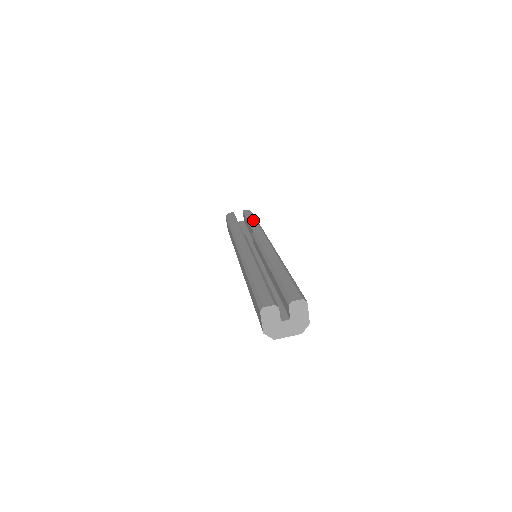
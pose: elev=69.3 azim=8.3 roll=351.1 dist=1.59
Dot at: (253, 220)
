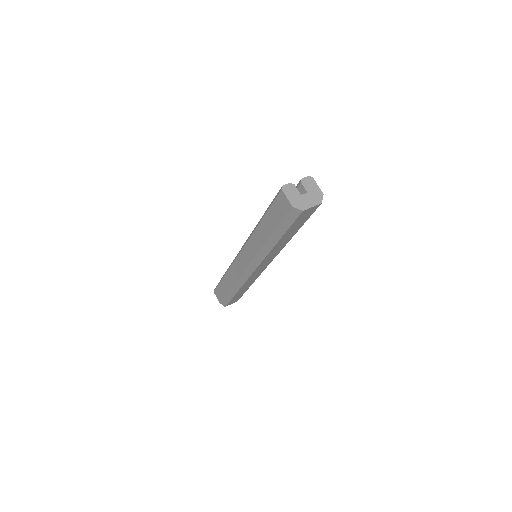
Dot at: occluded
